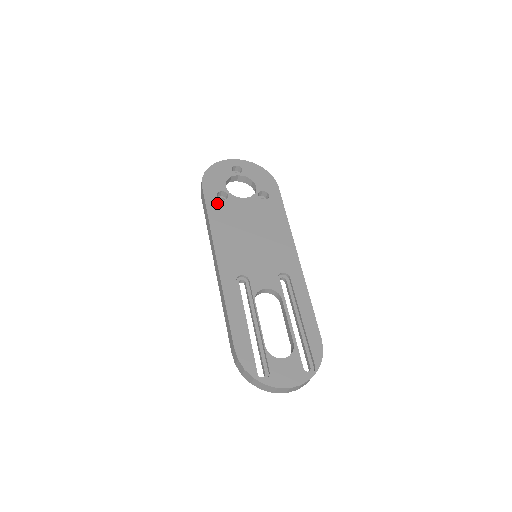
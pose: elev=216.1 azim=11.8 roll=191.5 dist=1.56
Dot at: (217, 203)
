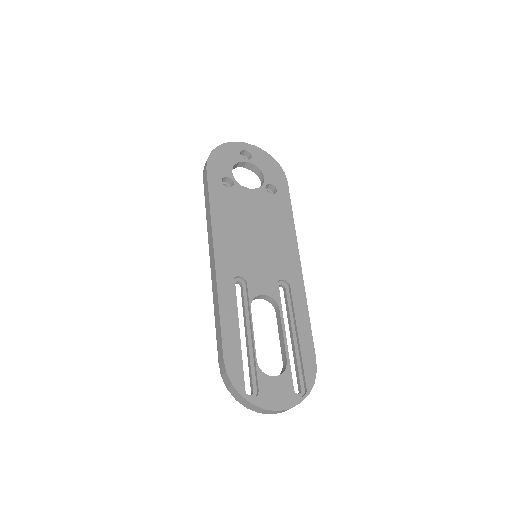
Dot at: (221, 190)
